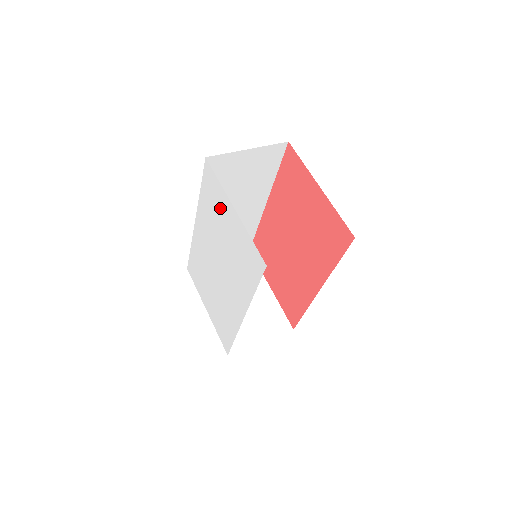
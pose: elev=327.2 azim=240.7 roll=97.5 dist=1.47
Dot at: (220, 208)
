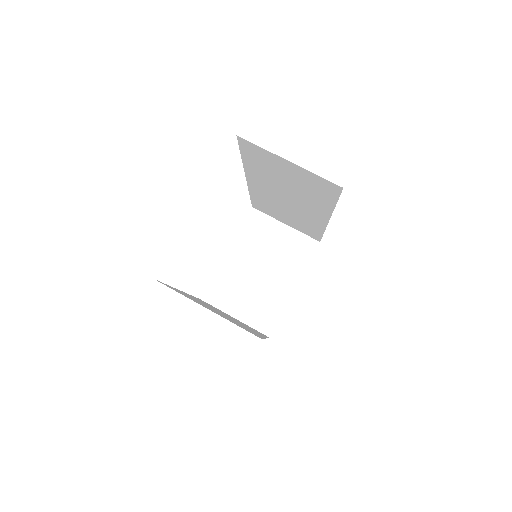
Dot at: occluded
